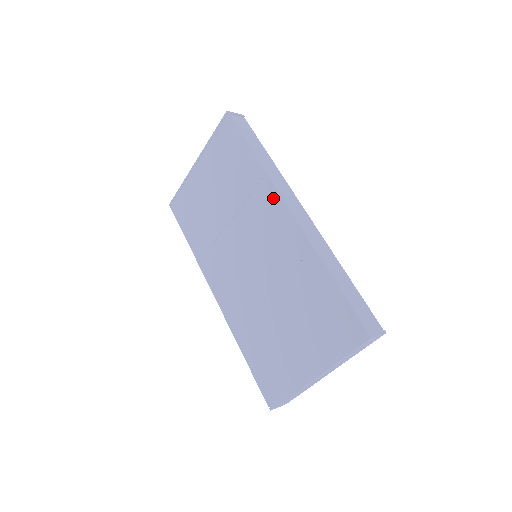
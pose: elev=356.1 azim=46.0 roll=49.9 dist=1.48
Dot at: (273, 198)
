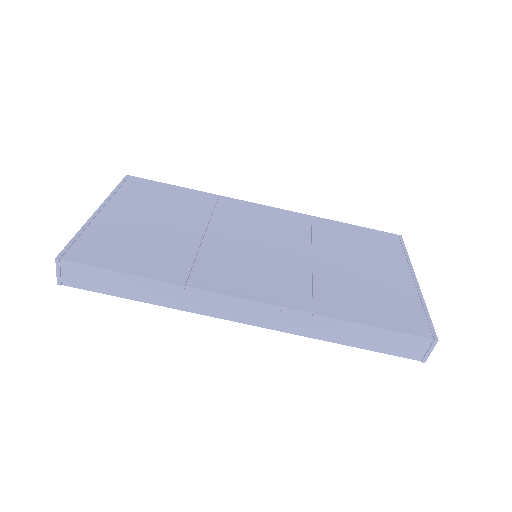
Dot at: (243, 204)
